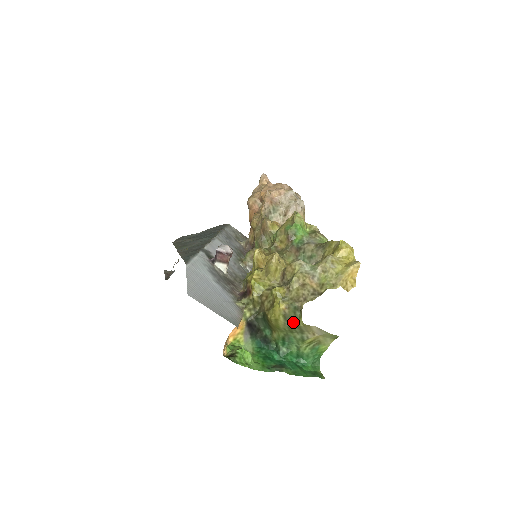
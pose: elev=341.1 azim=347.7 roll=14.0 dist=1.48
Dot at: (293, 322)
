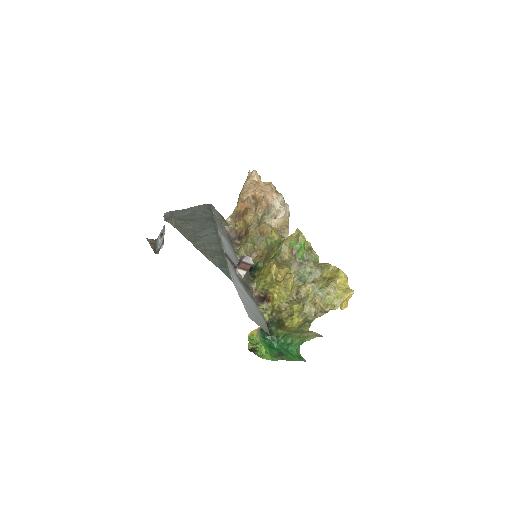
Dot at: (301, 328)
